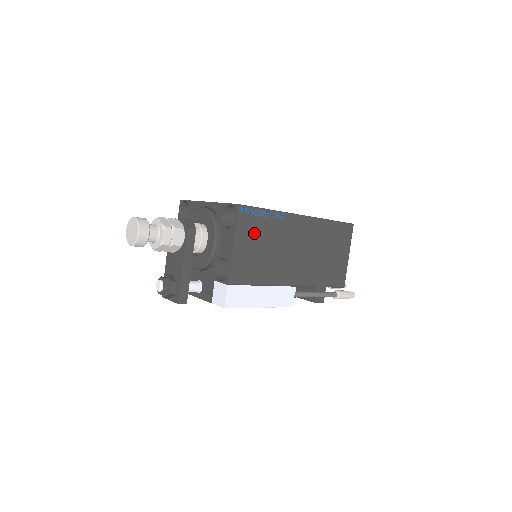
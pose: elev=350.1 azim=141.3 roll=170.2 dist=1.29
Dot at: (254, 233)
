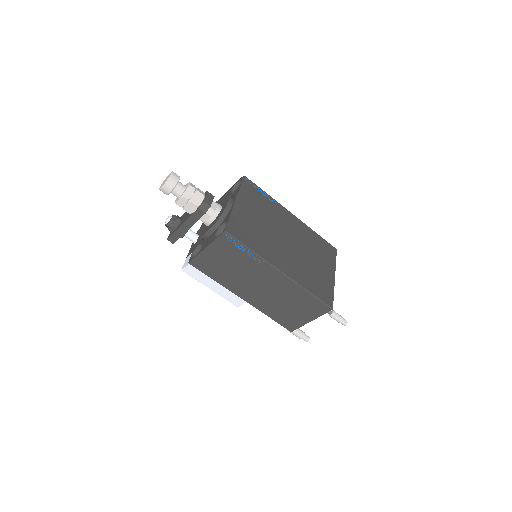
Dot at: (228, 253)
